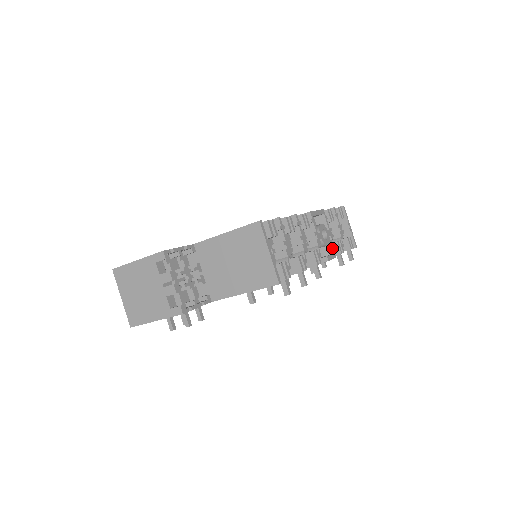
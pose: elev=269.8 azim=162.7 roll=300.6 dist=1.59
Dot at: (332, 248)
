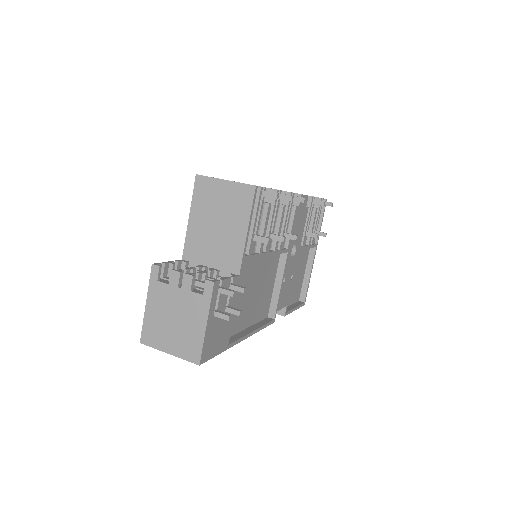
Dot at: occluded
